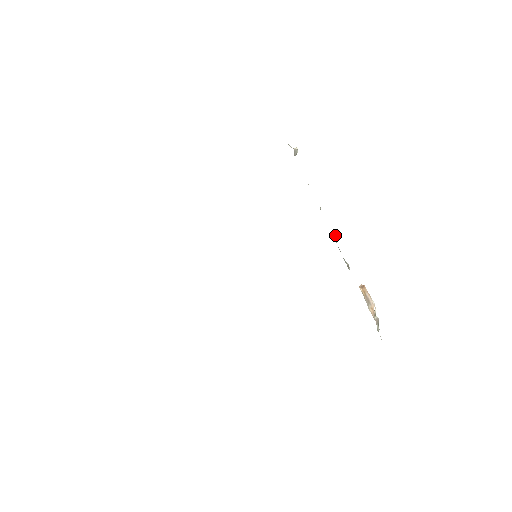
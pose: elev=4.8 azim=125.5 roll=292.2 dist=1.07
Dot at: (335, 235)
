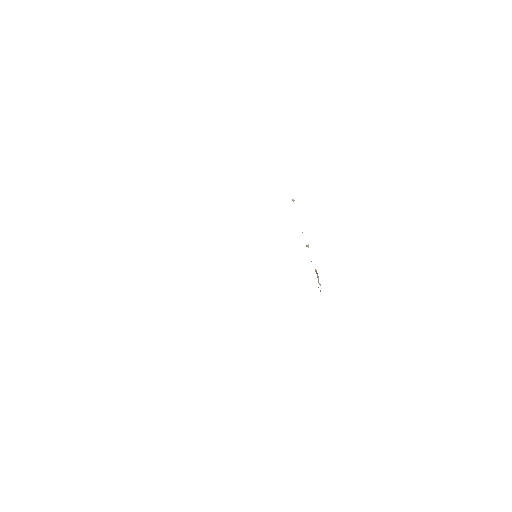
Dot at: (308, 246)
